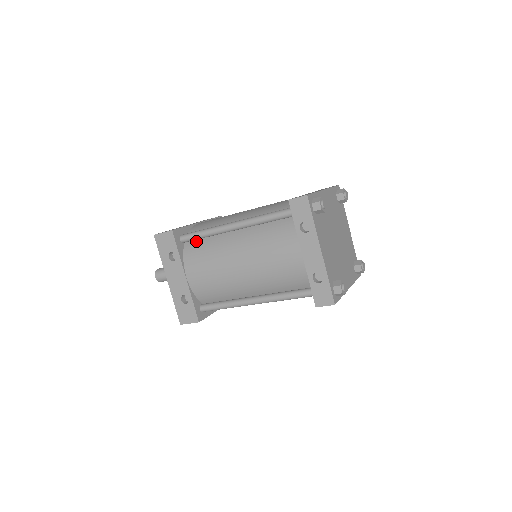
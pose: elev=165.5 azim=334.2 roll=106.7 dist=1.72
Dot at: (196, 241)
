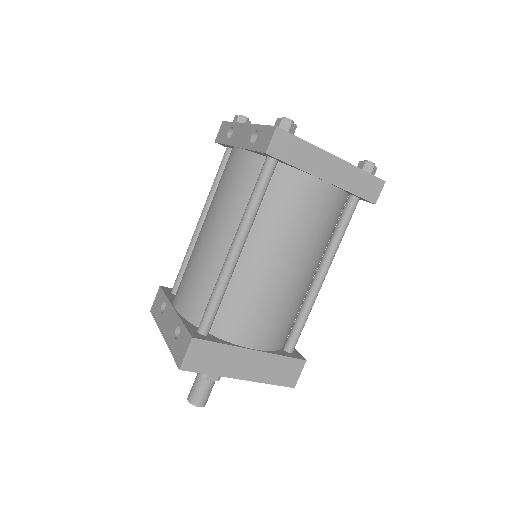
Dot at: occluded
